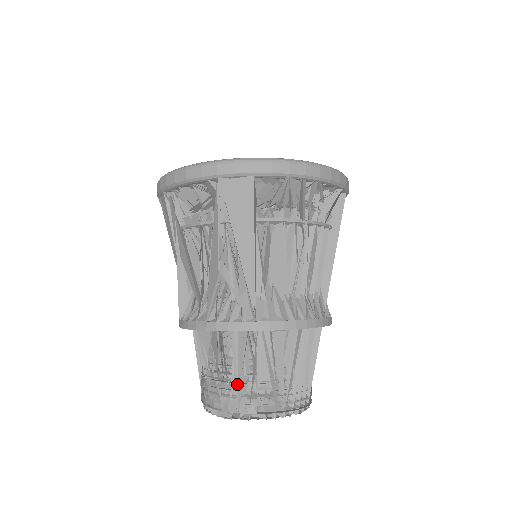
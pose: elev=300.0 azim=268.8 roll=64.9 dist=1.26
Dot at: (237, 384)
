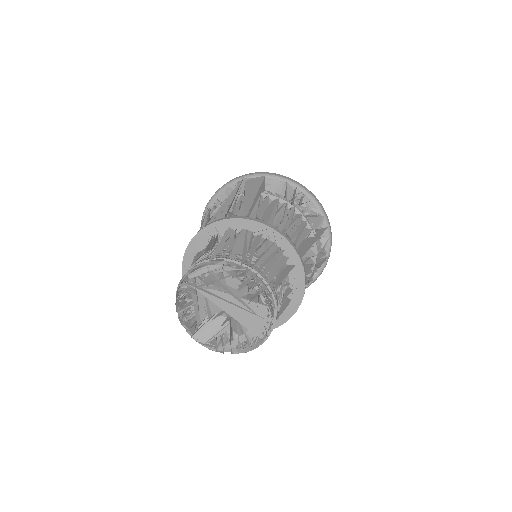
Dot at: (215, 252)
